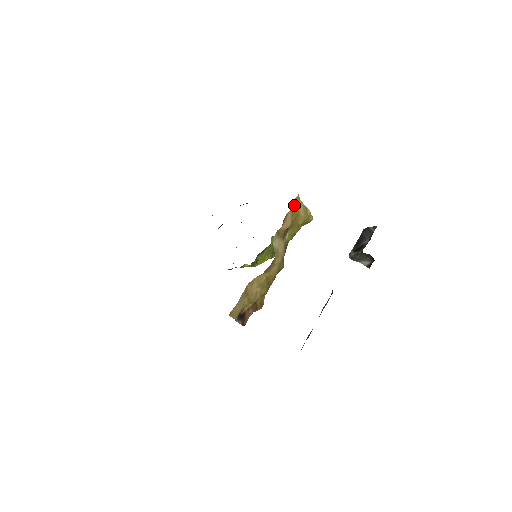
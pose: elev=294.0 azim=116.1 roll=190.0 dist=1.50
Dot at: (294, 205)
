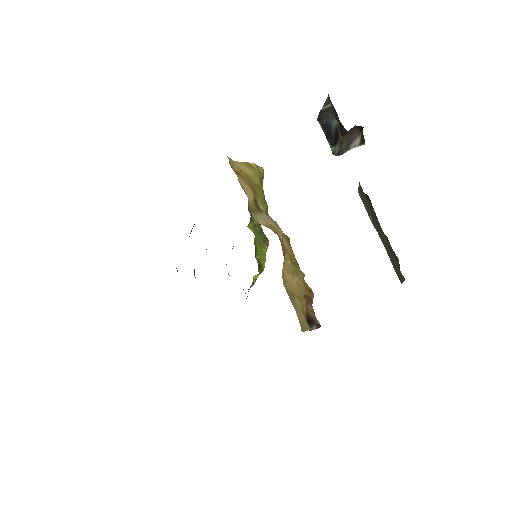
Dot at: (235, 171)
